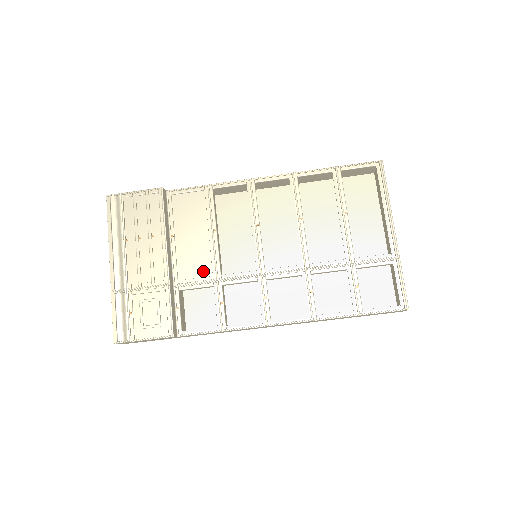
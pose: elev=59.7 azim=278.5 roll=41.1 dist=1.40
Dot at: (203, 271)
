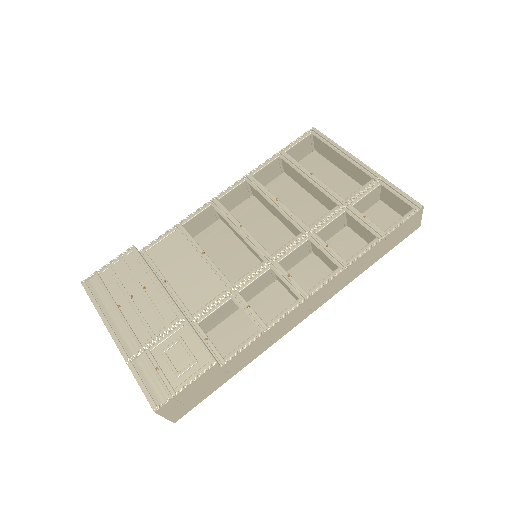
Dot at: (212, 293)
